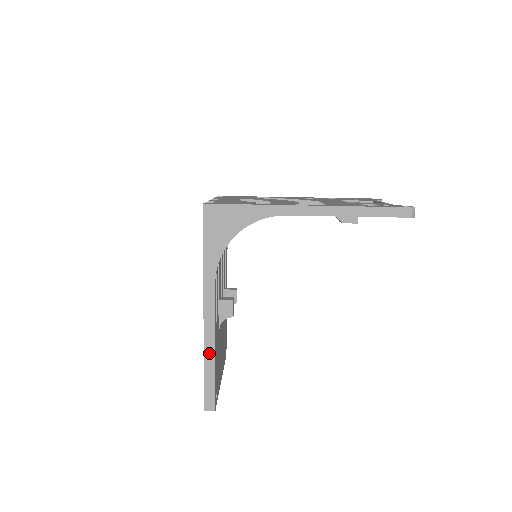
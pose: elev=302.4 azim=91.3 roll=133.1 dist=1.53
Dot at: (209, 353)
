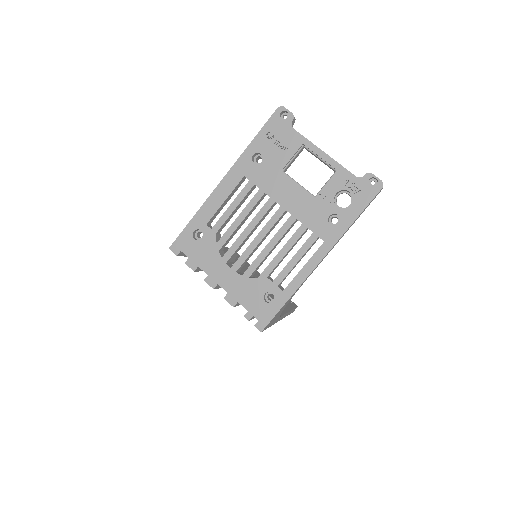
Dot at: occluded
